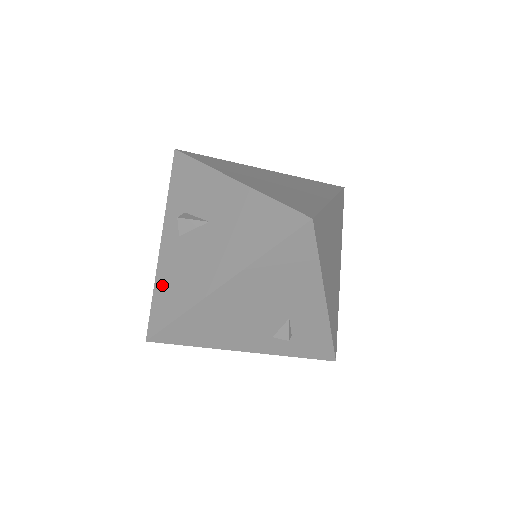
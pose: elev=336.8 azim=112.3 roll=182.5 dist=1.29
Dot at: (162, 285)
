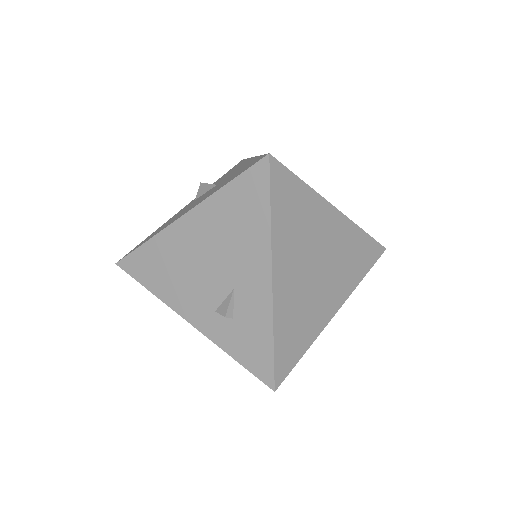
Dot at: (158, 229)
